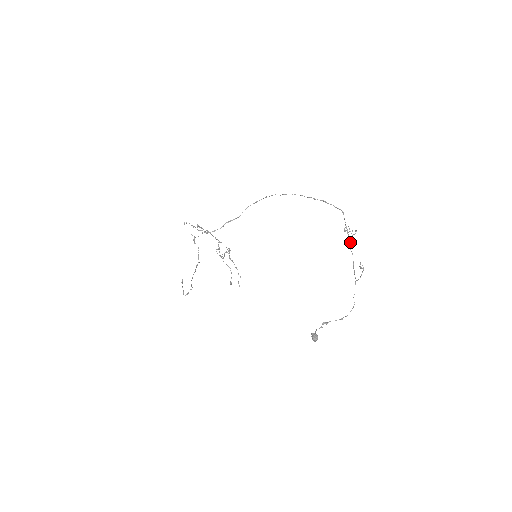
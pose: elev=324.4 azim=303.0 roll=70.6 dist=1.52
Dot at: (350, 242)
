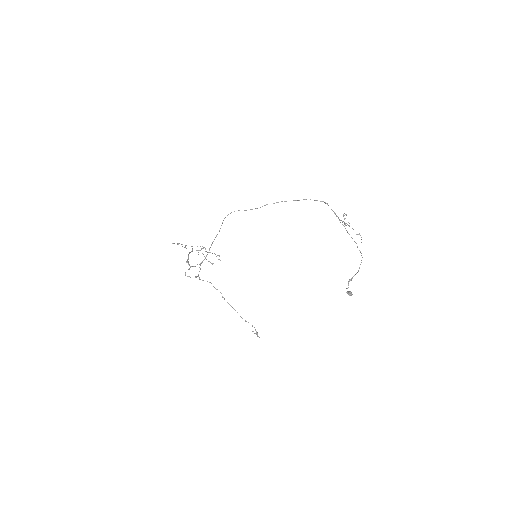
Dot at: (340, 220)
